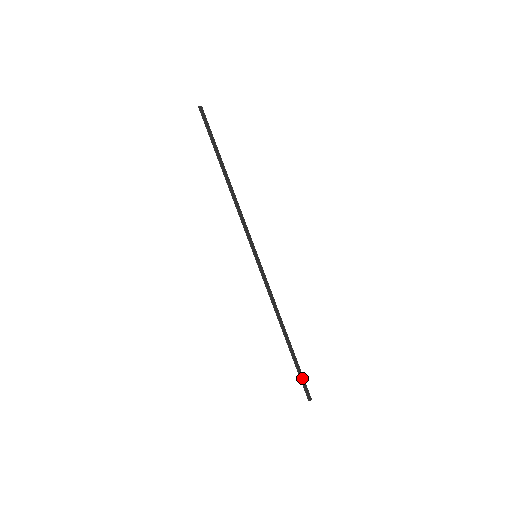
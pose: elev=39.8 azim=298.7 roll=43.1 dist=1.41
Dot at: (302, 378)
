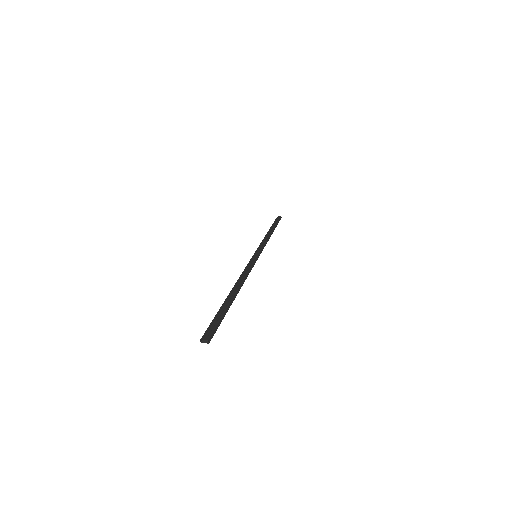
Dot at: (216, 321)
